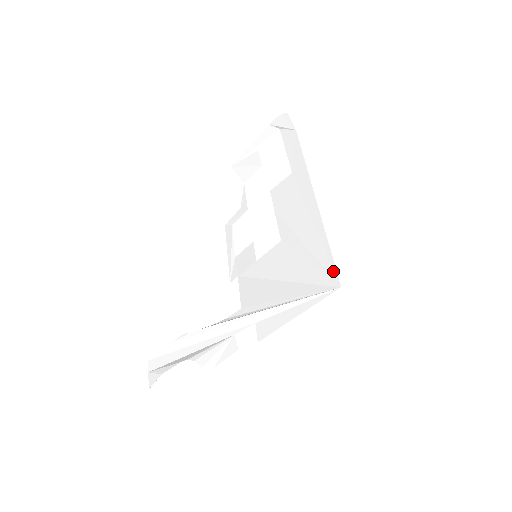
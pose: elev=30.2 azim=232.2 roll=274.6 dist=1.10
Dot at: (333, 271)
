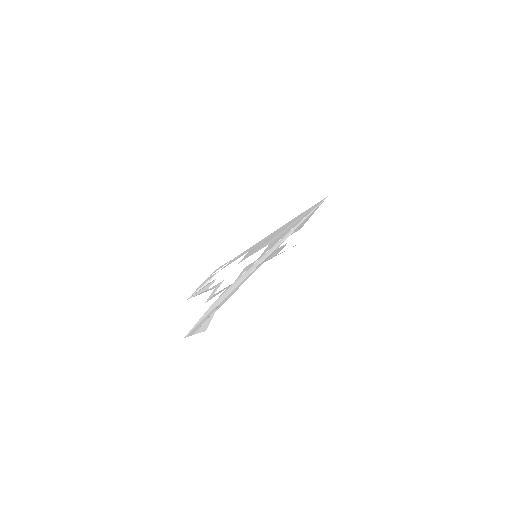
Dot at: (317, 203)
